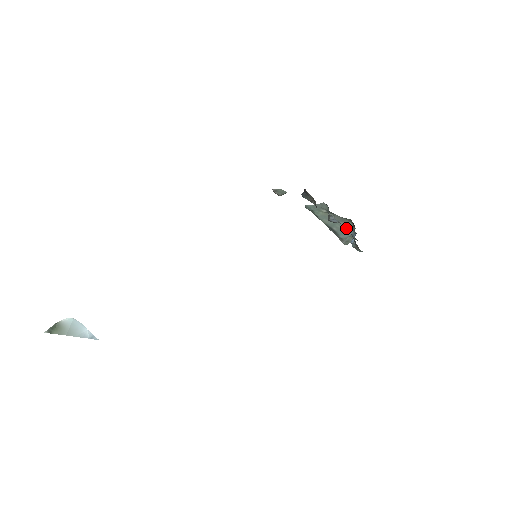
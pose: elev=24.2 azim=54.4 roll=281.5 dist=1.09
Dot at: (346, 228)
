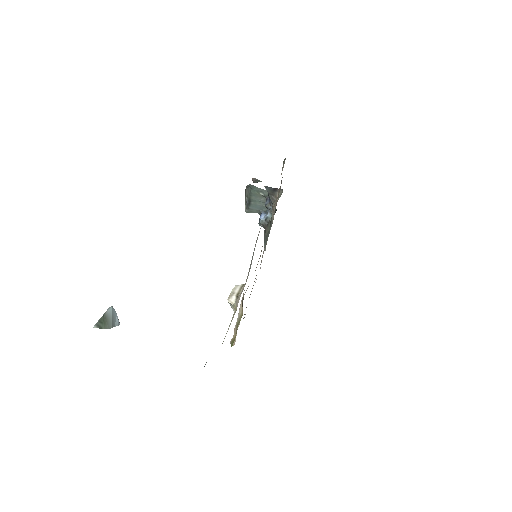
Dot at: (262, 206)
